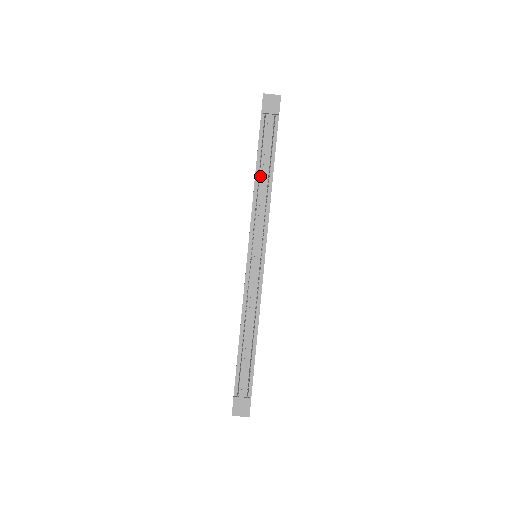
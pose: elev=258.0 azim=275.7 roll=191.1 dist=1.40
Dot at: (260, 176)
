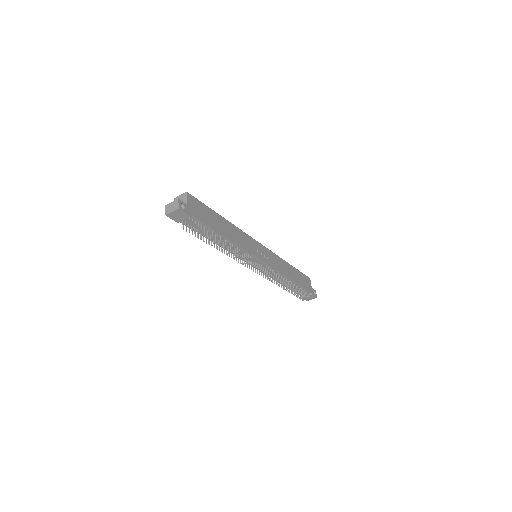
Dot at: (217, 241)
